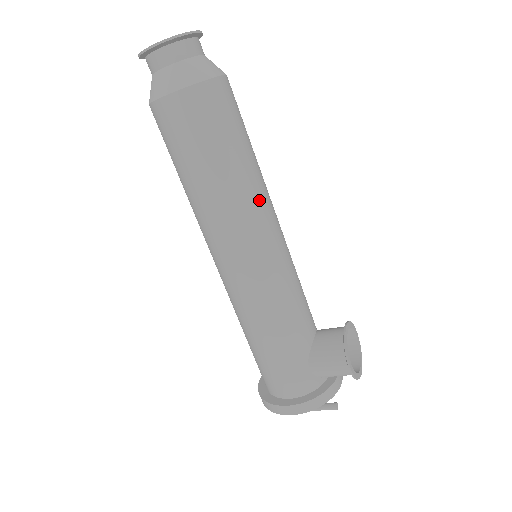
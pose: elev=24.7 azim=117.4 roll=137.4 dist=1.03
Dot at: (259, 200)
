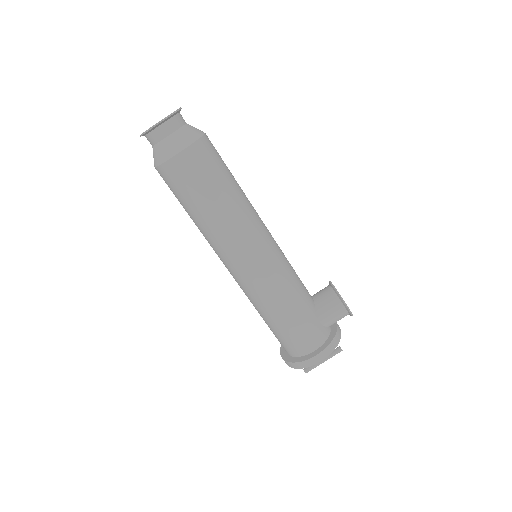
Dot at: (253, 211)
